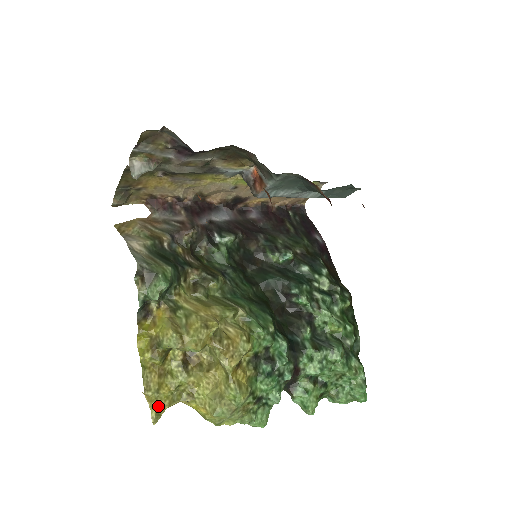
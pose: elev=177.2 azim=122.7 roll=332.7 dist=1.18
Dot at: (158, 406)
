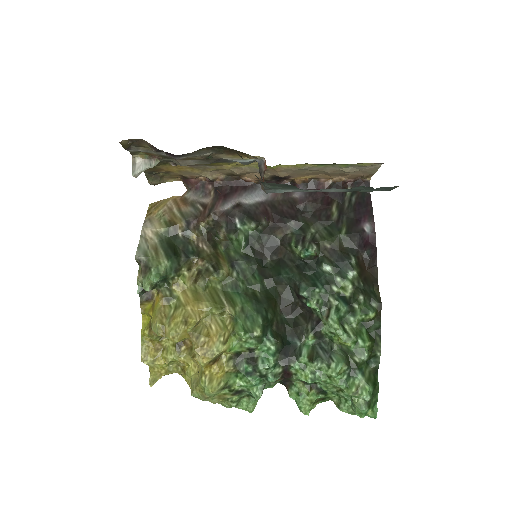
Dot at: (155, 373)
